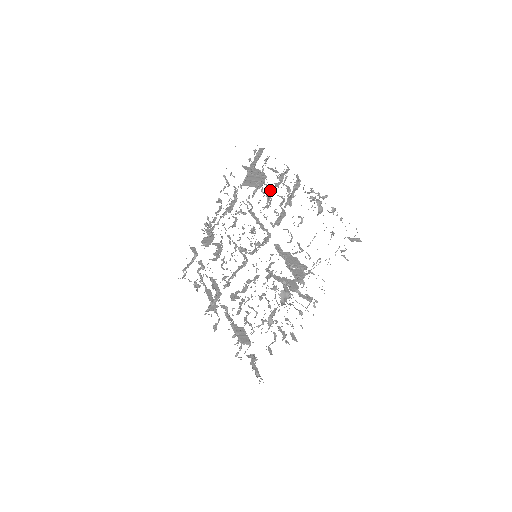
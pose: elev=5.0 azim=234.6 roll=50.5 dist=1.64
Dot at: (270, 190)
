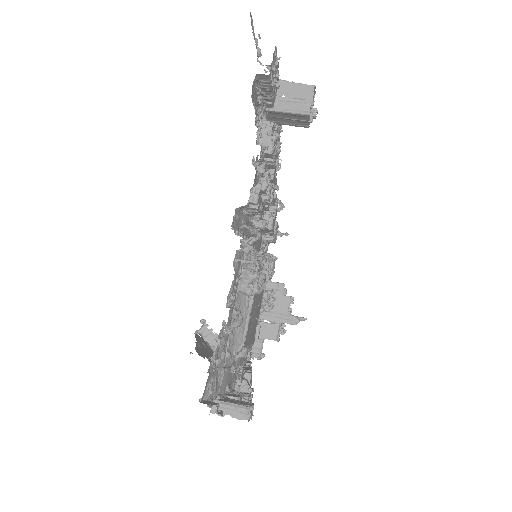
Dot at: occluded
